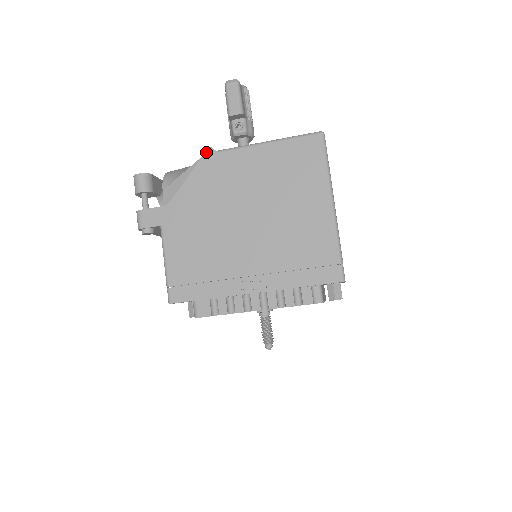
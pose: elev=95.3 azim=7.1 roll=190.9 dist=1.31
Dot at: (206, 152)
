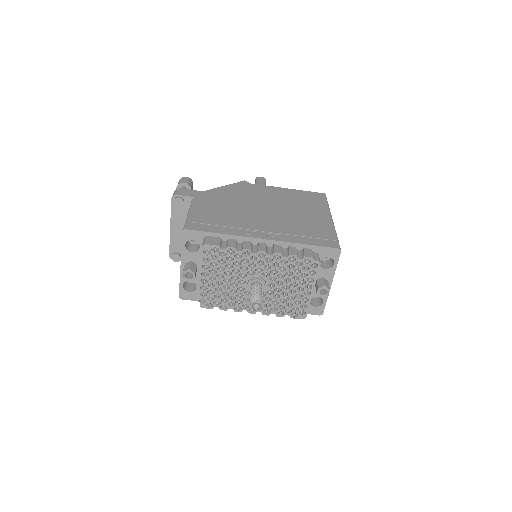
Dot at: (241, 181)
